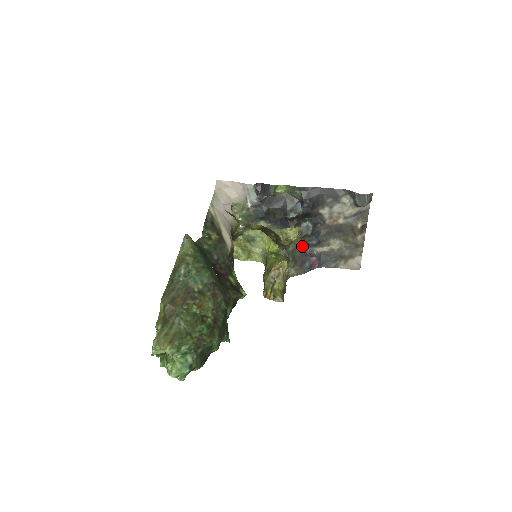
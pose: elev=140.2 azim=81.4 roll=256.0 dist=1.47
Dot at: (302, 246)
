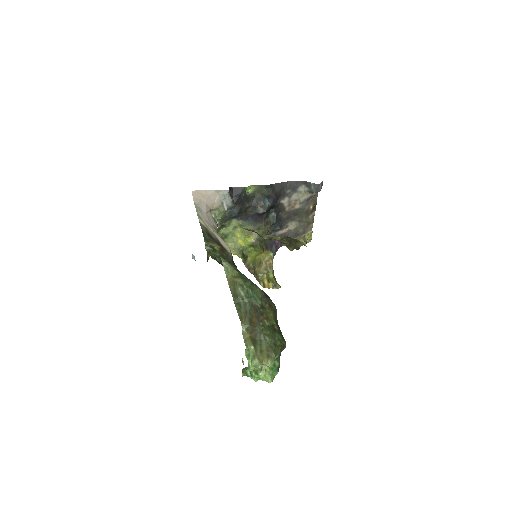
Dot at: (269, 233)
